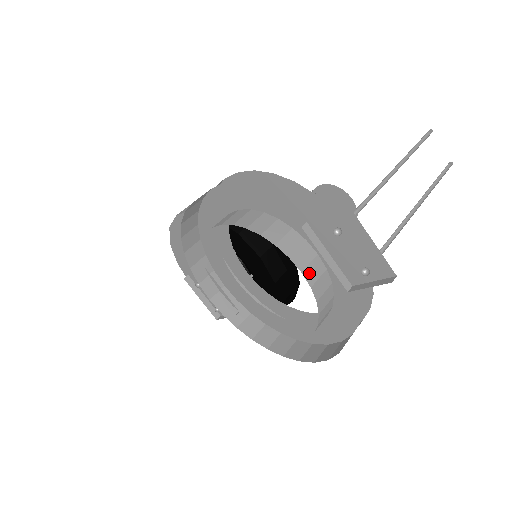
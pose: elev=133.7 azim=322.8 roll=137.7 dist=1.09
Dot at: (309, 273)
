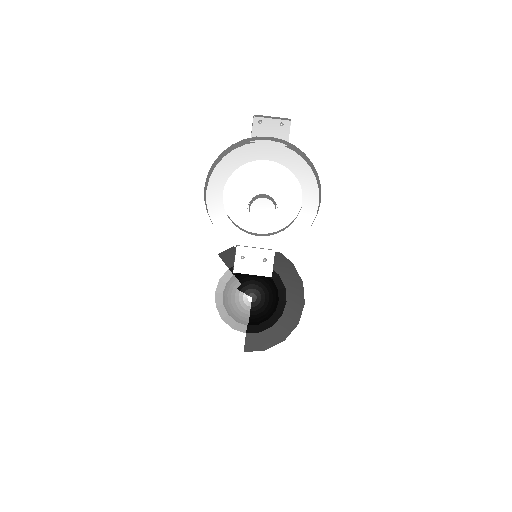
Dot at: occluded
